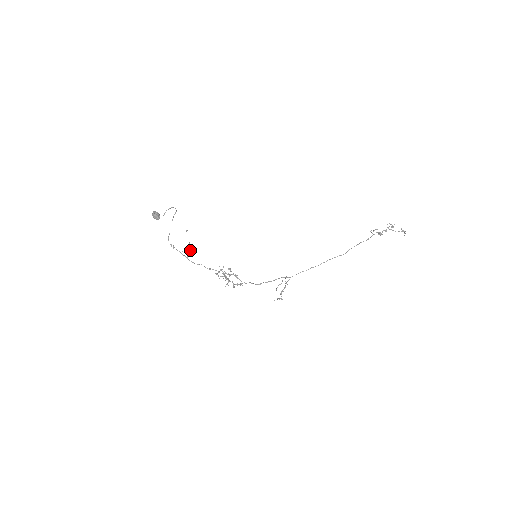
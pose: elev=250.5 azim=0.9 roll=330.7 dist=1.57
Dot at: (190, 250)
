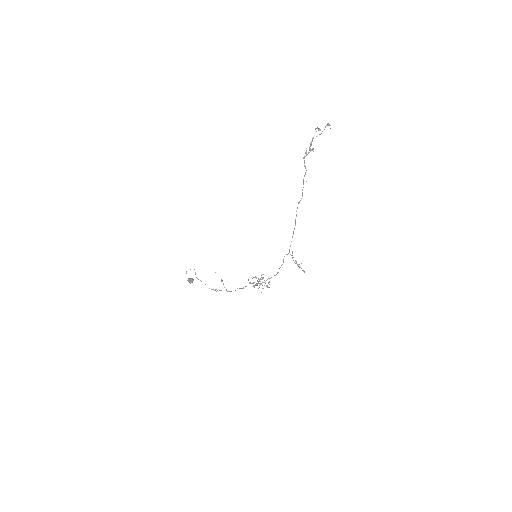
Dot at: occluded
